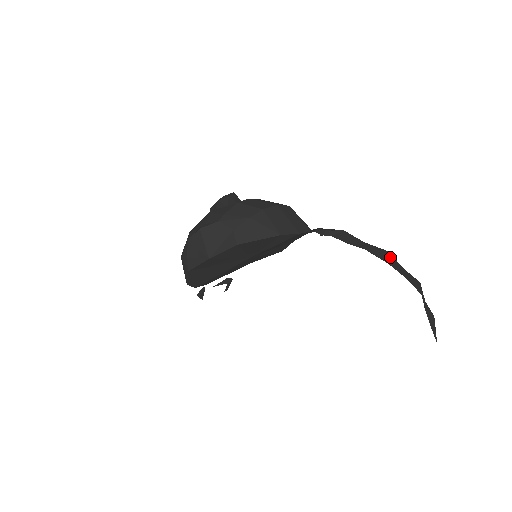
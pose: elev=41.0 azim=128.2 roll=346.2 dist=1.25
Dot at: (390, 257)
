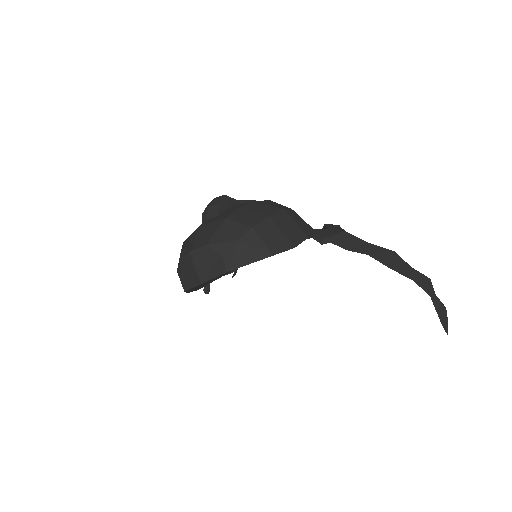
Dot at: (396, 259)
